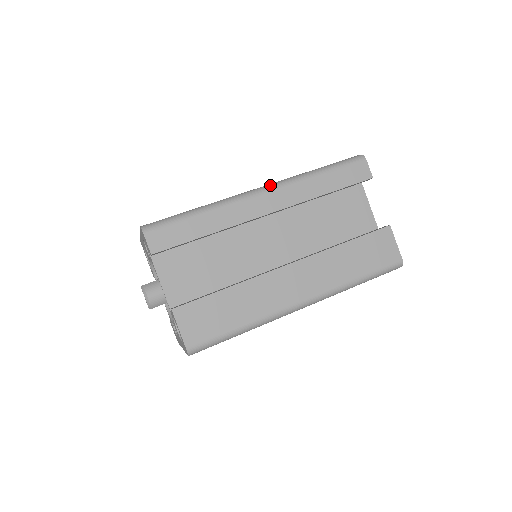
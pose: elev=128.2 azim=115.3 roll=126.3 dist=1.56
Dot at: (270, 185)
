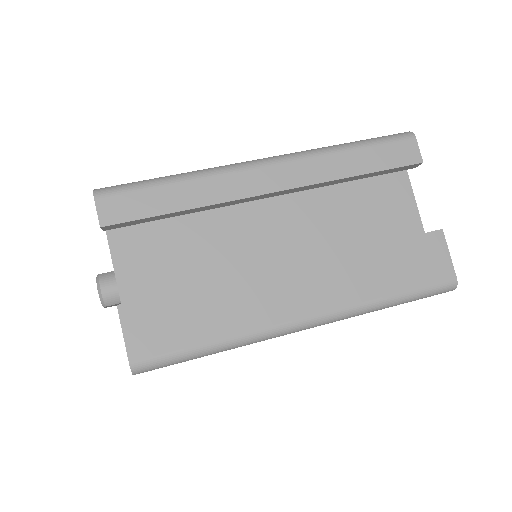
Dot at: (278, 156)
